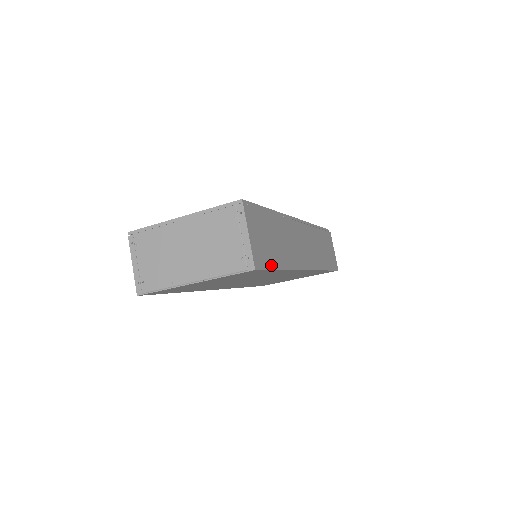
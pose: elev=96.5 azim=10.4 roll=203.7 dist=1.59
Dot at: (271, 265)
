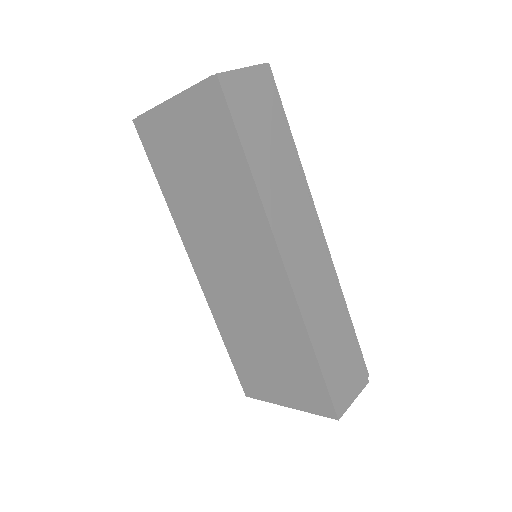
Dot at: (239, 126)
